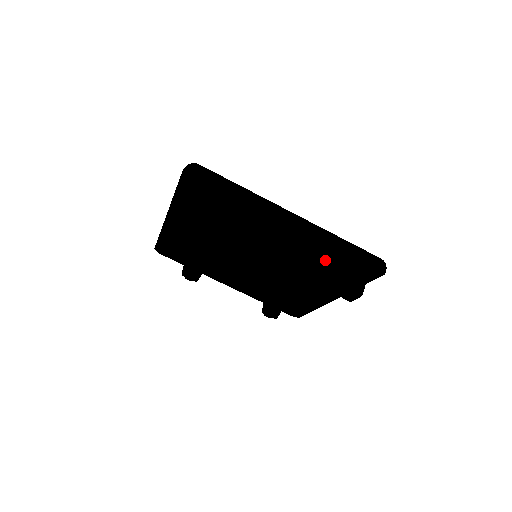
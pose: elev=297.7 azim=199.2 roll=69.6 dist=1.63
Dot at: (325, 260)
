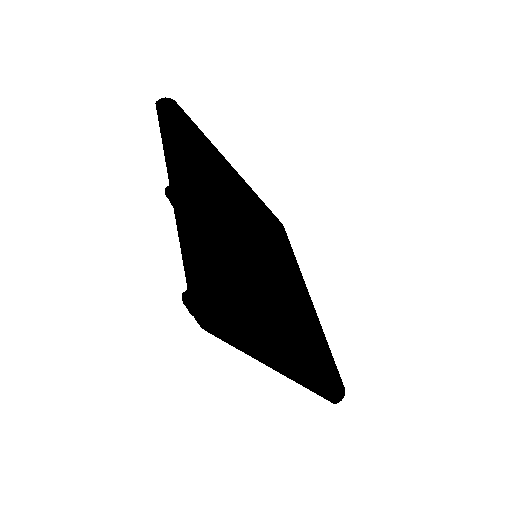
Dot at: occluded
